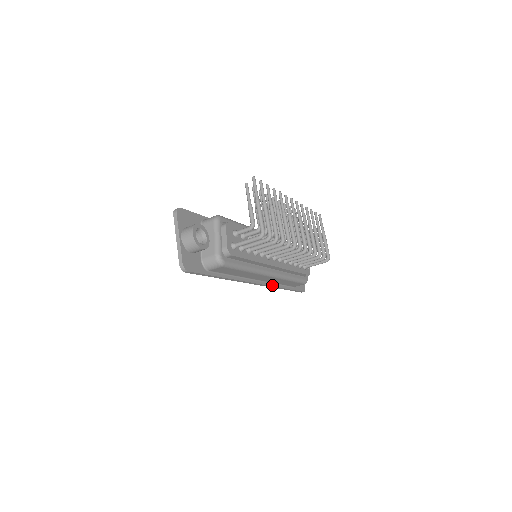
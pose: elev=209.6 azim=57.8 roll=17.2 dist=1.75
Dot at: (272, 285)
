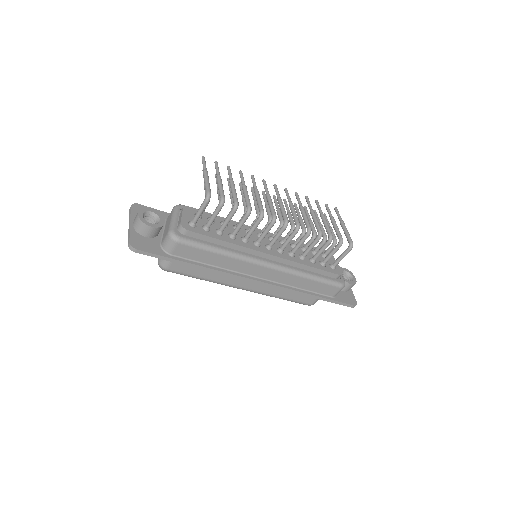
Dot at: (287, 287)
